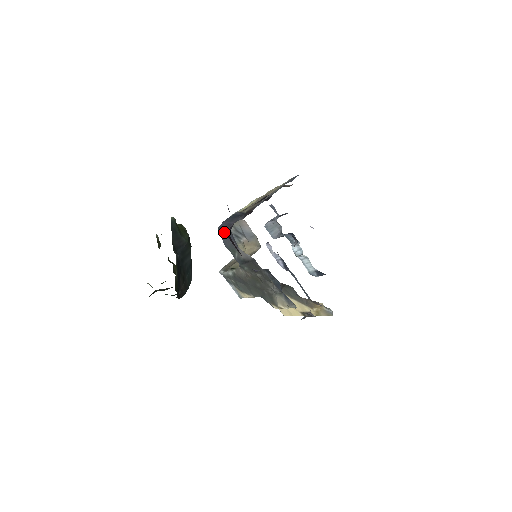
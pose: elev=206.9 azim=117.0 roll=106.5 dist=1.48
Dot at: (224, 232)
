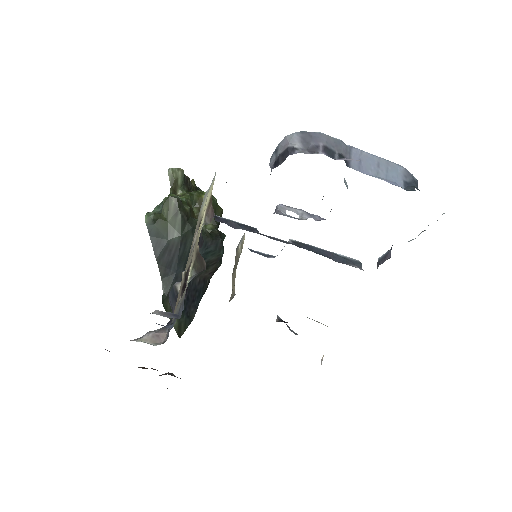
Dot at: occluded
